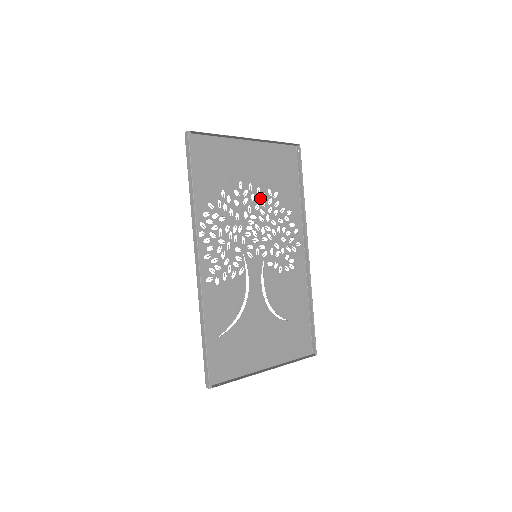
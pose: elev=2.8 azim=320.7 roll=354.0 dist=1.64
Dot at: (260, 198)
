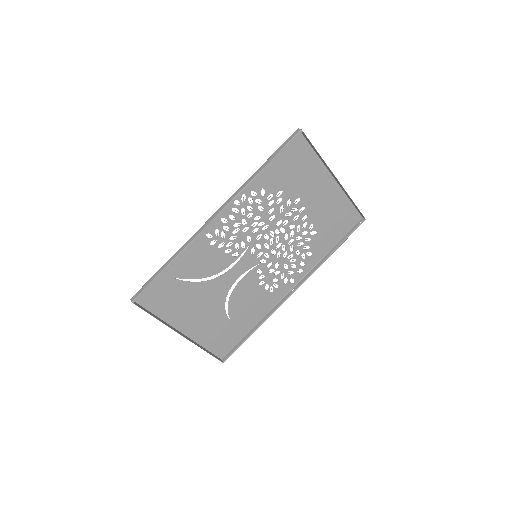
Dot at: (301, 223)
